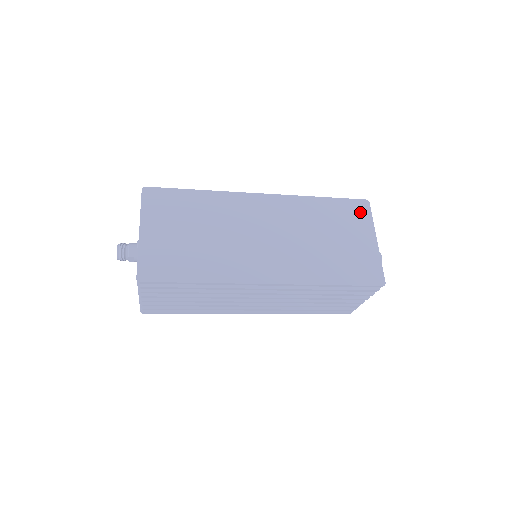
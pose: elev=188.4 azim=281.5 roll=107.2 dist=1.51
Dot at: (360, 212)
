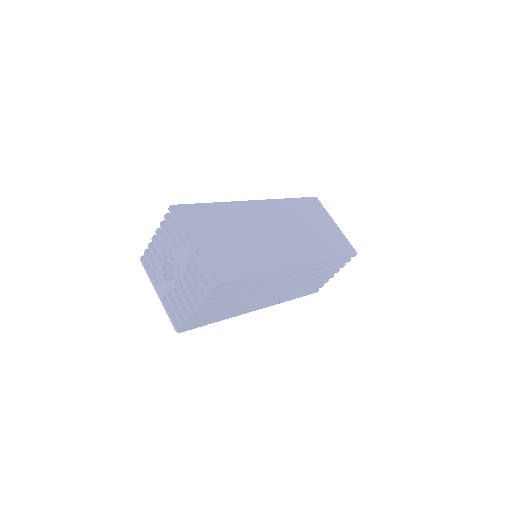
Dot at: (317, 206)
